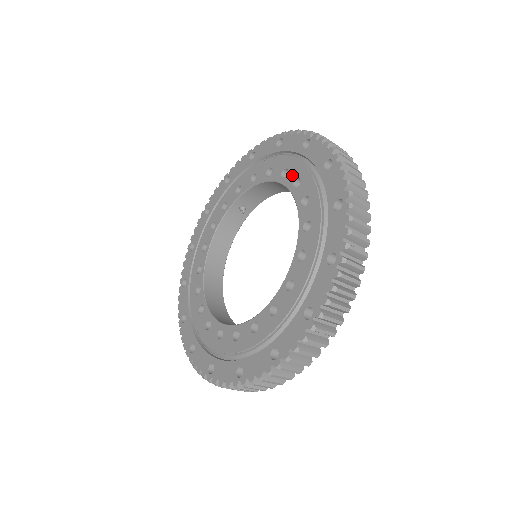
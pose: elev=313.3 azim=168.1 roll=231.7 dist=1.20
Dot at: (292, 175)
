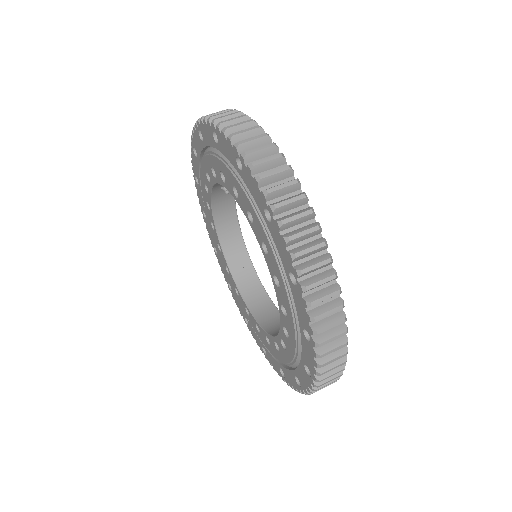
Dot at: (242, 202)
